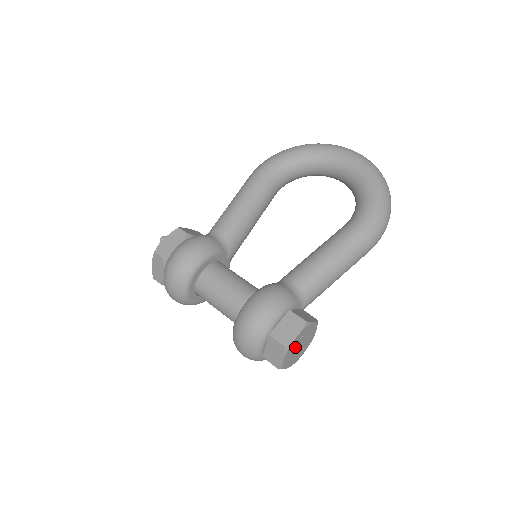
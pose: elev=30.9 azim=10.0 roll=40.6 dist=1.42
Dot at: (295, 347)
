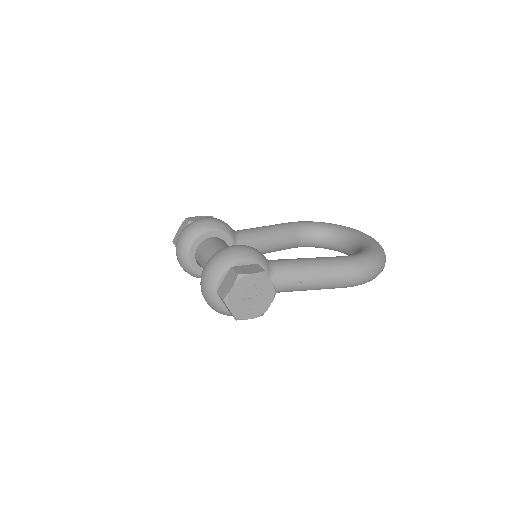
Dot at: (246, 289)
